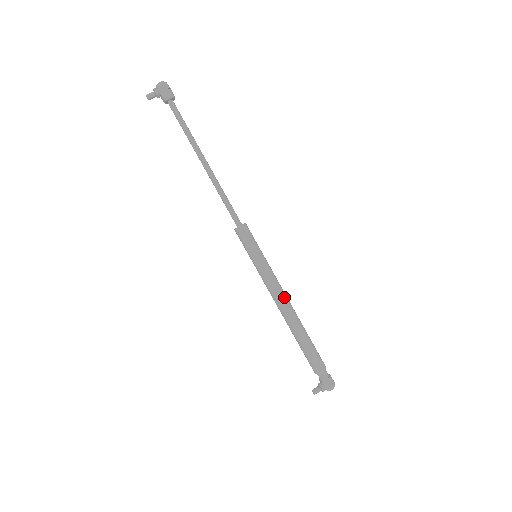
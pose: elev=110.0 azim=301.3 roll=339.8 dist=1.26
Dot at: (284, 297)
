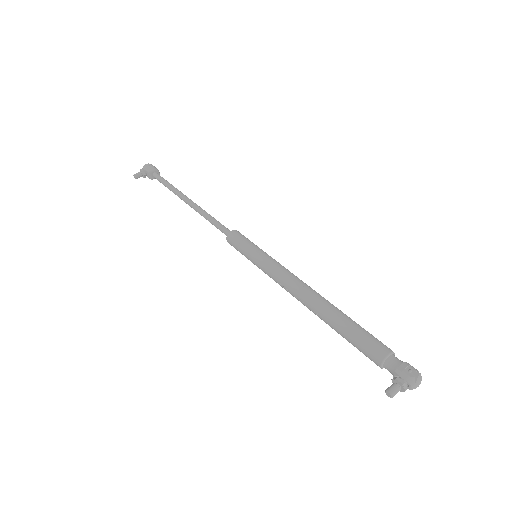
Dot at: (300, 281)
